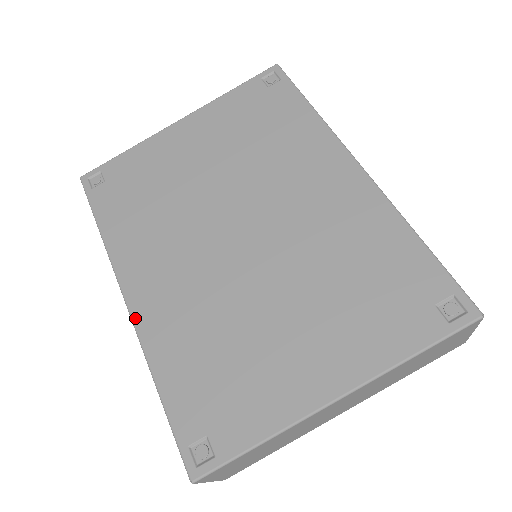
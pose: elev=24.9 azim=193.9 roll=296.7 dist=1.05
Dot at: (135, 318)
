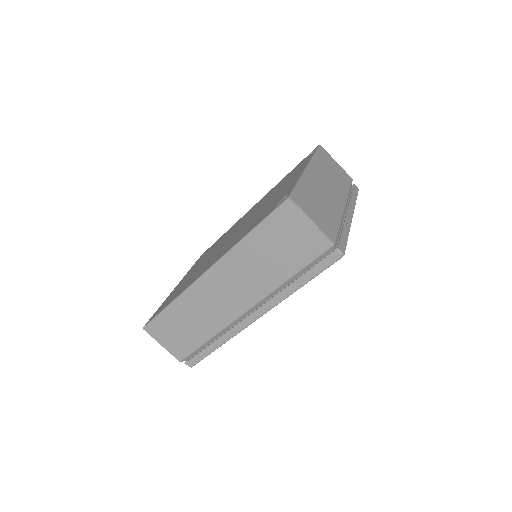
Dot at: (215, 262)
